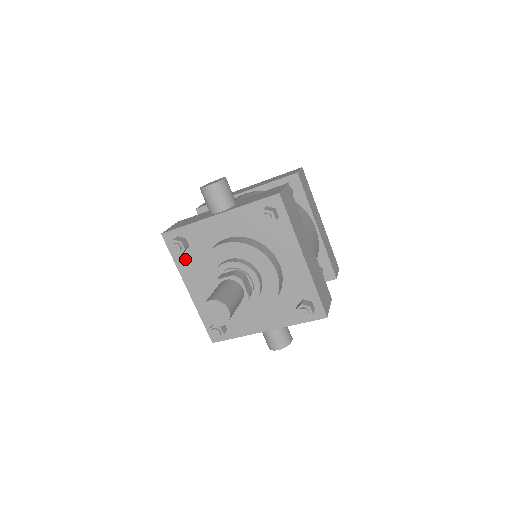
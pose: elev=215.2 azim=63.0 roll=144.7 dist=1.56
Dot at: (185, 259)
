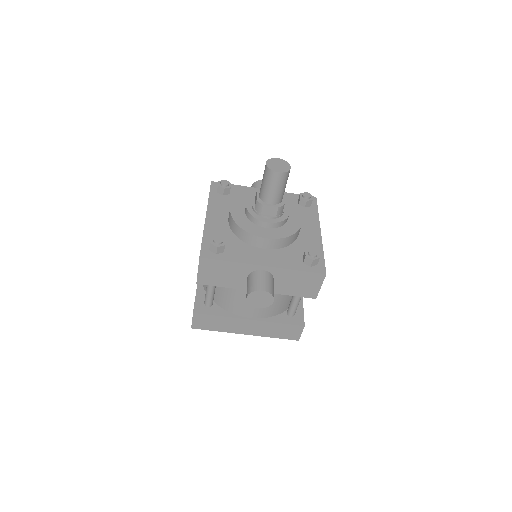
Dot at: (220, 199)
